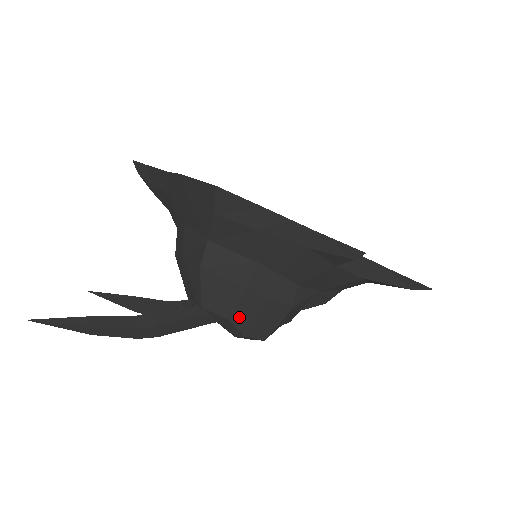
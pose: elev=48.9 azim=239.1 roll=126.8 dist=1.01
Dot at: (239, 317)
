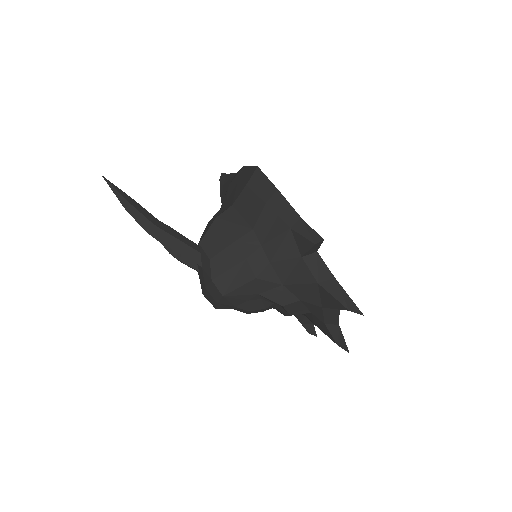
Dot at: (218, 262)
